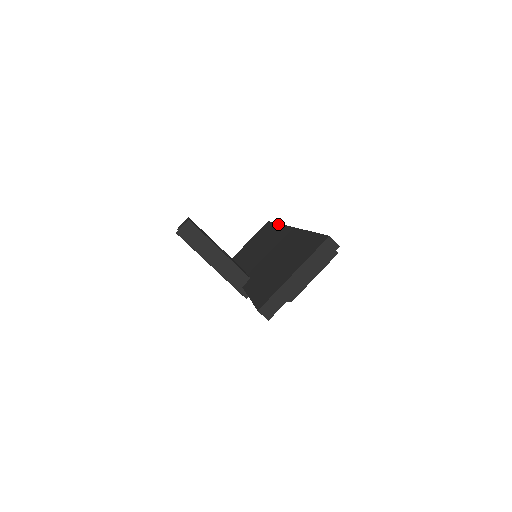
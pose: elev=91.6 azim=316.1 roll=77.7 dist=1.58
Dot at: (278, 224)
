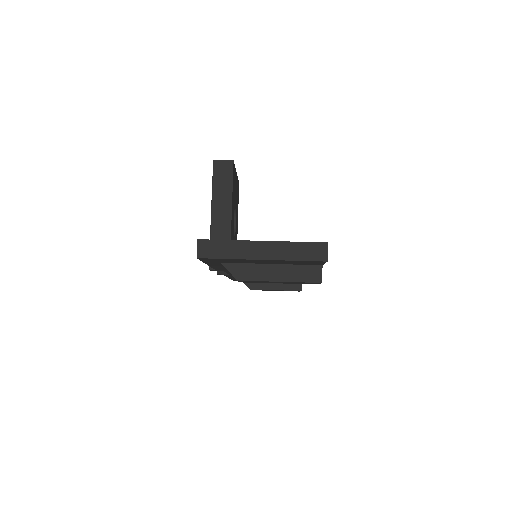
Dot at: occluded
